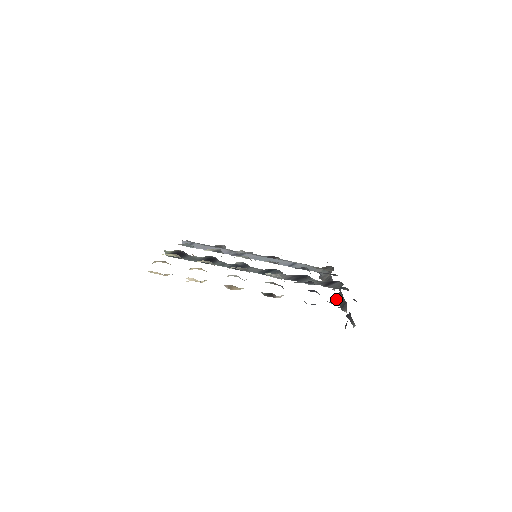
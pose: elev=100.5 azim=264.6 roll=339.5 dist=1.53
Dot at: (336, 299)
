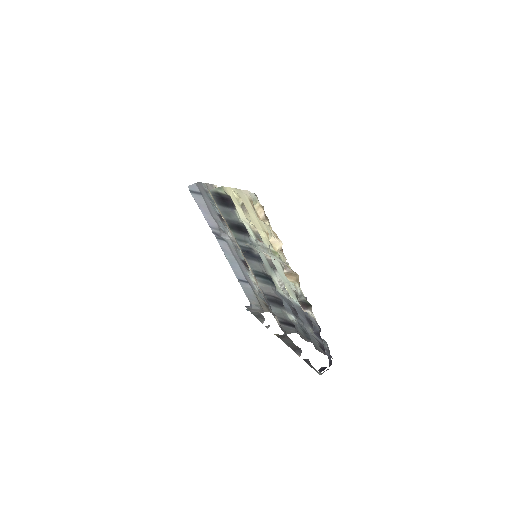
Dot at: (282, 338)
